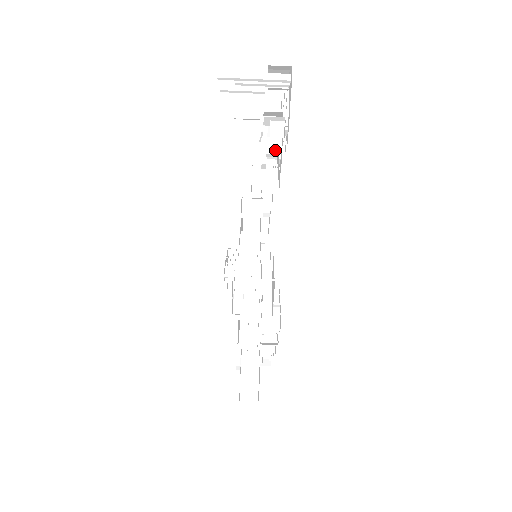
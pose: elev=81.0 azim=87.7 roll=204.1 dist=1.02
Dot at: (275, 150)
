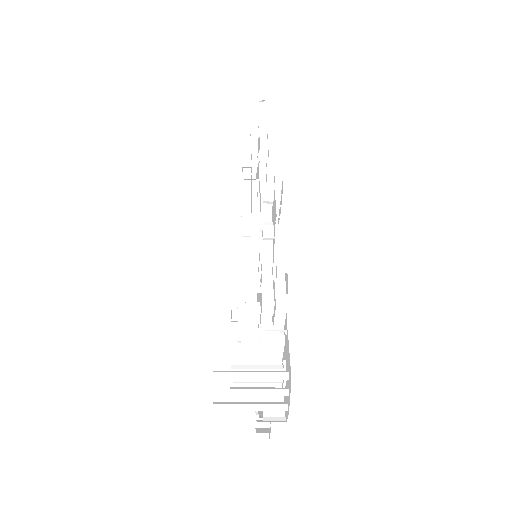
Dot at: occluded
